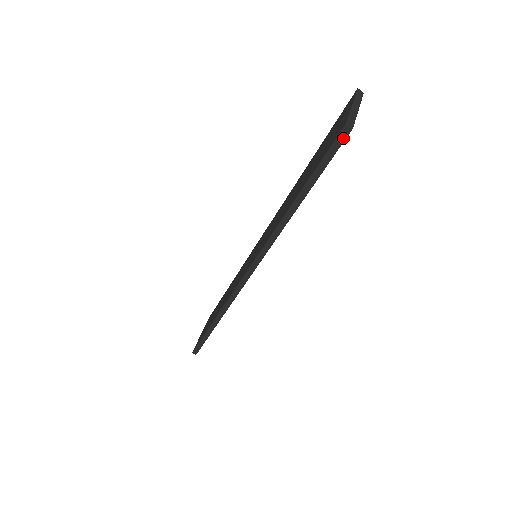
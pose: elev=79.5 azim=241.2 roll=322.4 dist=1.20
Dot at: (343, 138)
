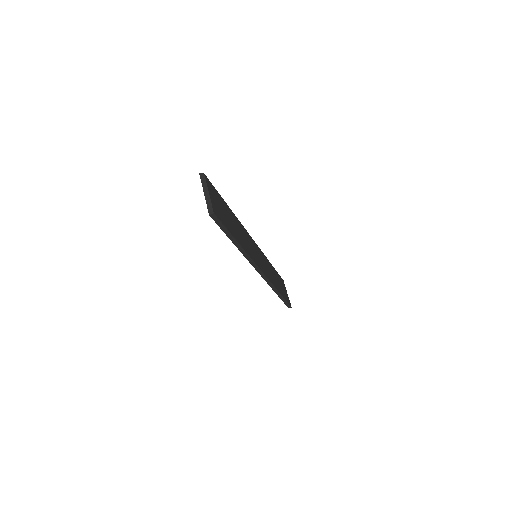
Dot at: (216, 218)
